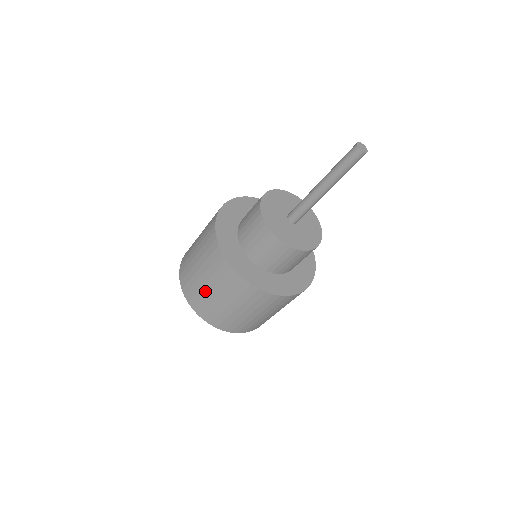
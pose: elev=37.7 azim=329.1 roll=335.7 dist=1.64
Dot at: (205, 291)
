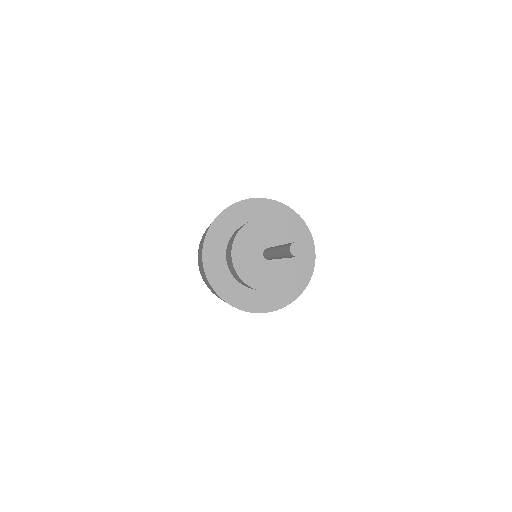
Dot at: occluded
